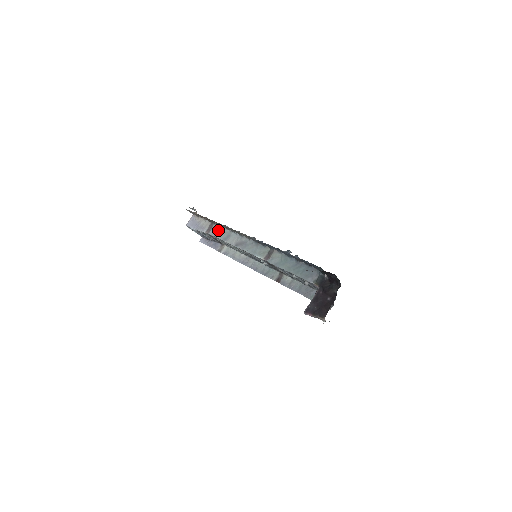
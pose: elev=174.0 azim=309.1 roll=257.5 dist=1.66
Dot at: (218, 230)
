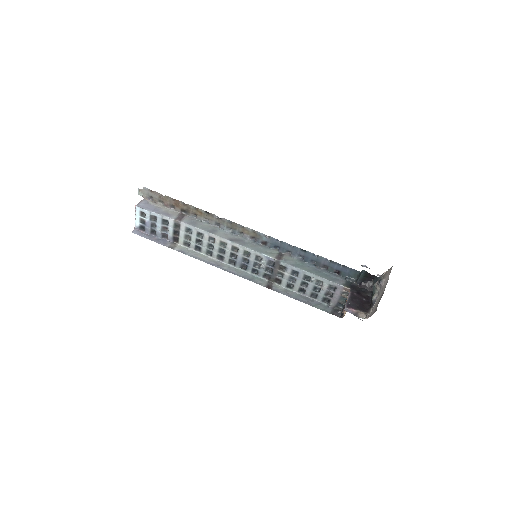
Dot at: (196, 221)
